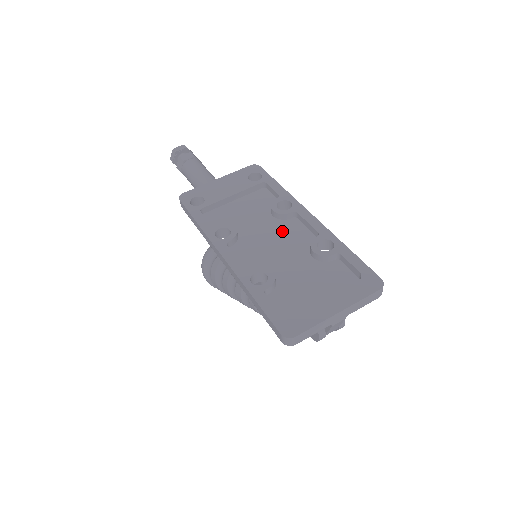
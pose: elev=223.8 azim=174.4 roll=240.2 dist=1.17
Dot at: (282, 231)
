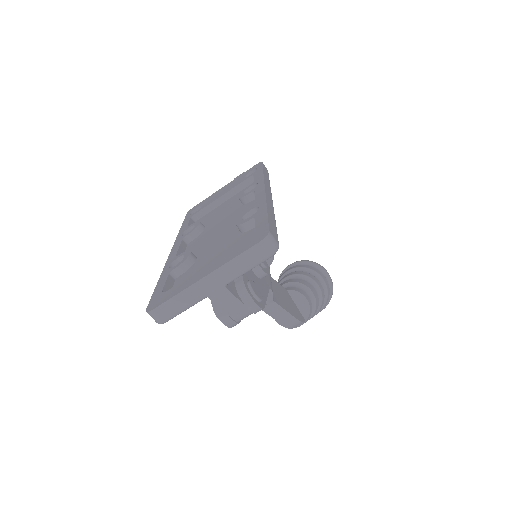
Dot at: (237, 214)
